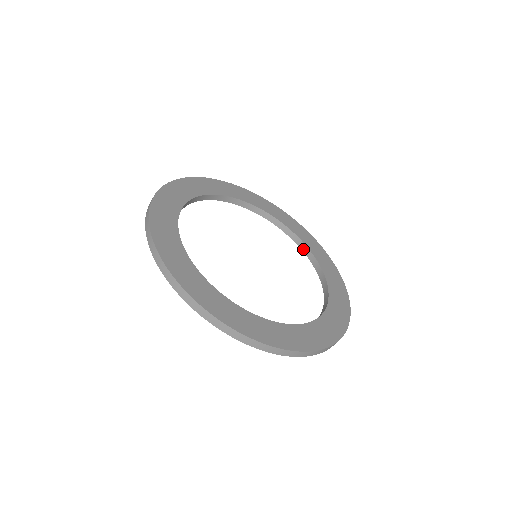
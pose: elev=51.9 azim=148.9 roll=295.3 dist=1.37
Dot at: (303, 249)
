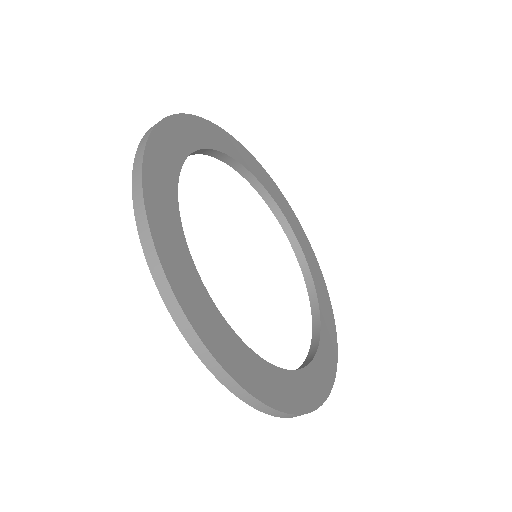
Dot at: (314, 328)
